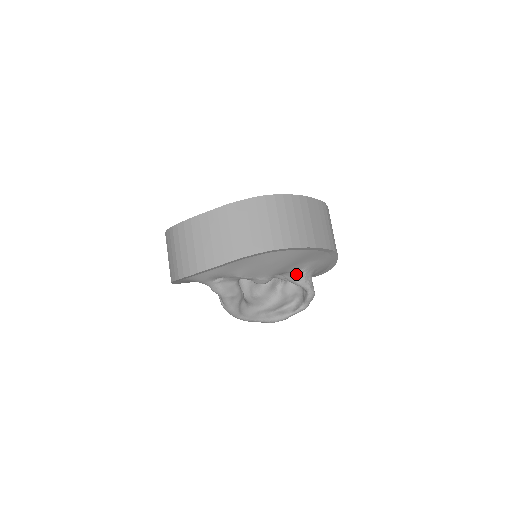
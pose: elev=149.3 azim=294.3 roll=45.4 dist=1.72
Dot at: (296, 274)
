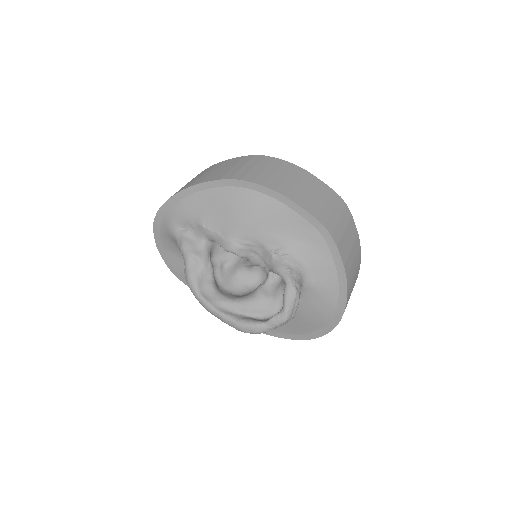
Dot at: (273, 252)
